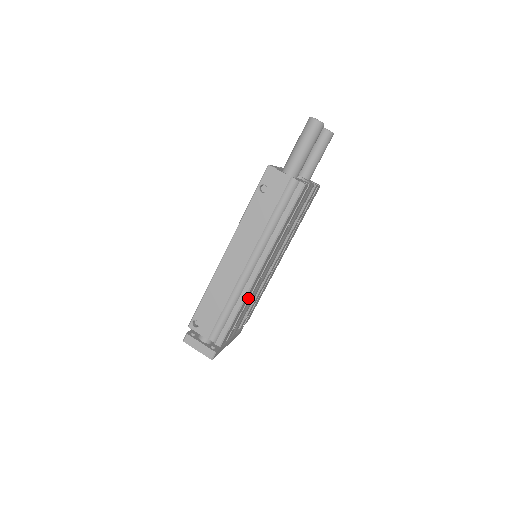
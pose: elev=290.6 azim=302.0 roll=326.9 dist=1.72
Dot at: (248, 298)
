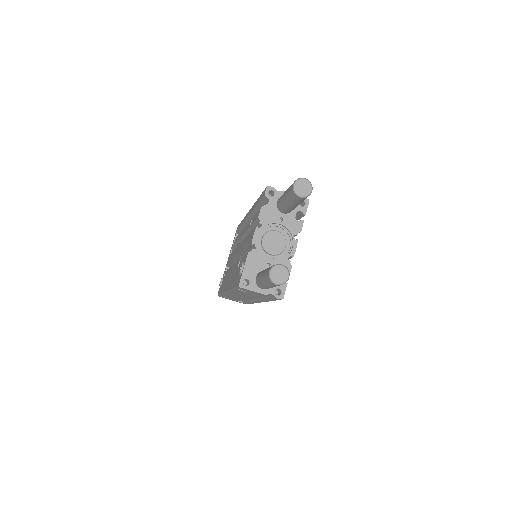
Dot at: occluded
